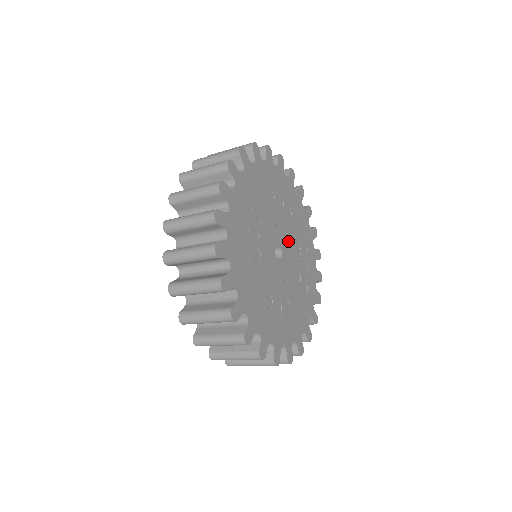
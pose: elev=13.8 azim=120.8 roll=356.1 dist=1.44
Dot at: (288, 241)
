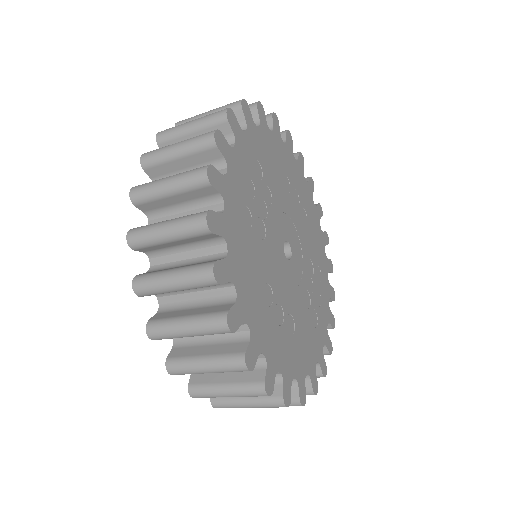
Dot at: (300, 247)
